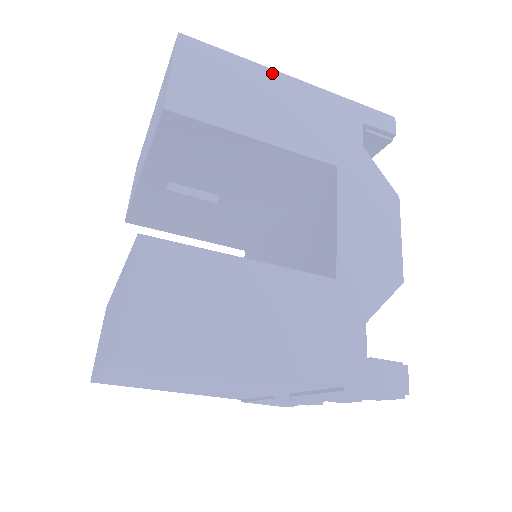
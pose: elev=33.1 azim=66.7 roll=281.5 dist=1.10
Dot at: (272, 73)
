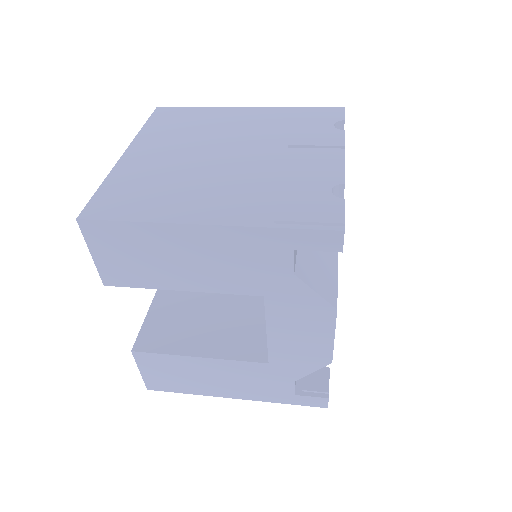
Dot at: (176, 228)
